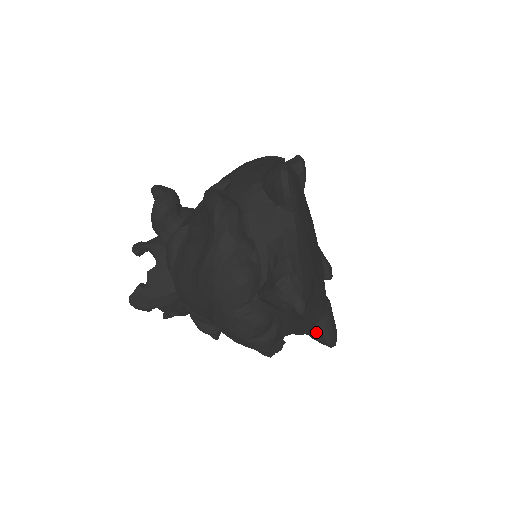
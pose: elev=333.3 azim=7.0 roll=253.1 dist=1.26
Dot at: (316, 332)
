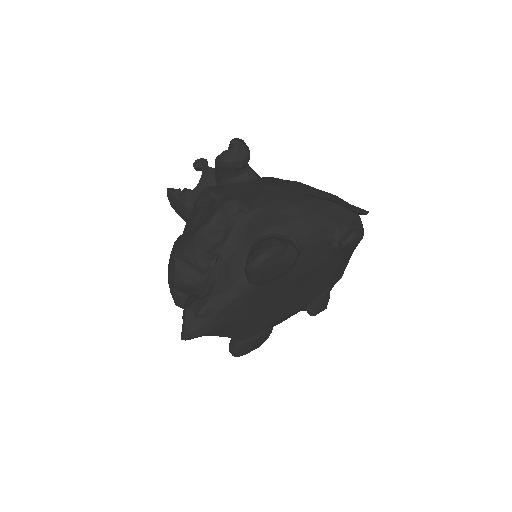
Dot at: (231, 339)
